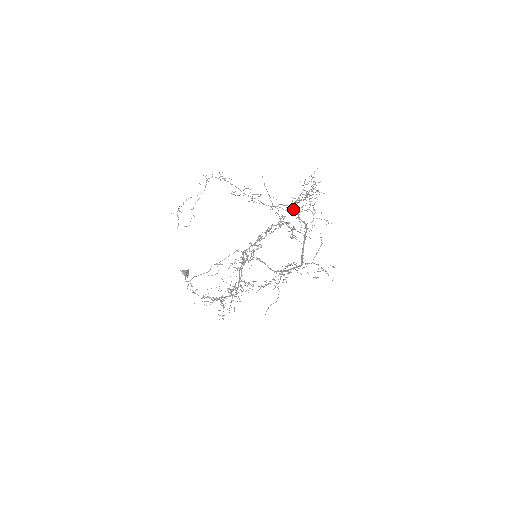
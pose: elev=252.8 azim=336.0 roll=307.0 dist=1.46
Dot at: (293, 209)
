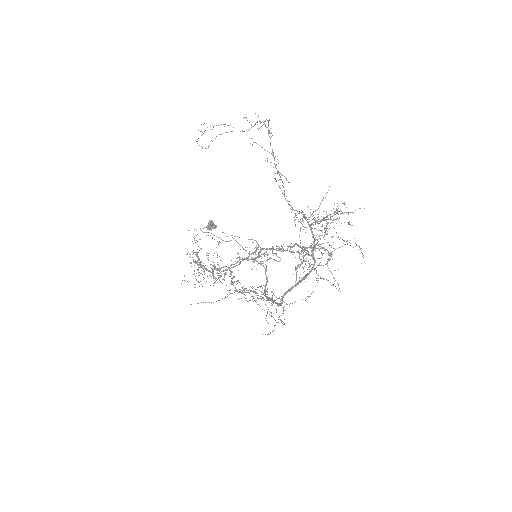
Dot at: (313, 234)
